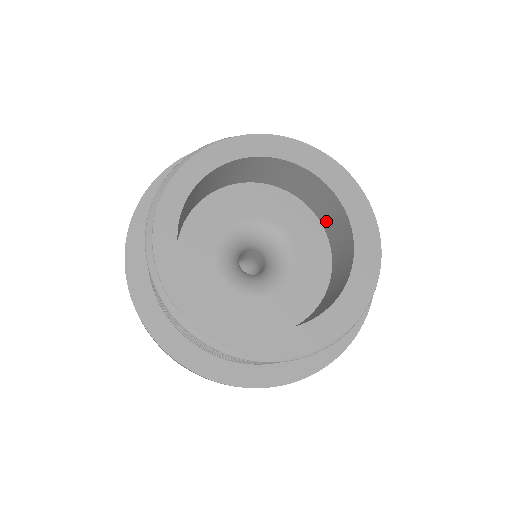
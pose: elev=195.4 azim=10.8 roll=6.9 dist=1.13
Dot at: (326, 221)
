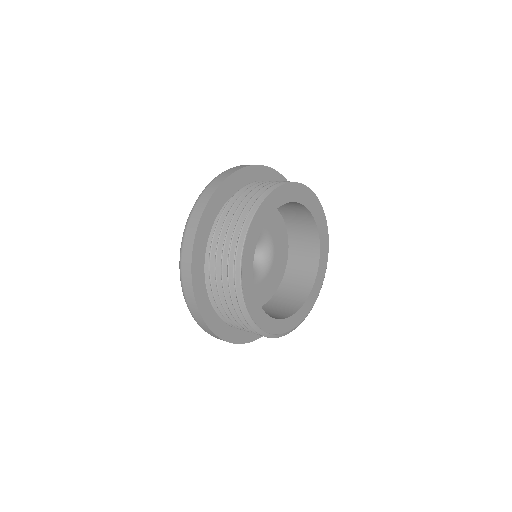
Dot at: occluded
